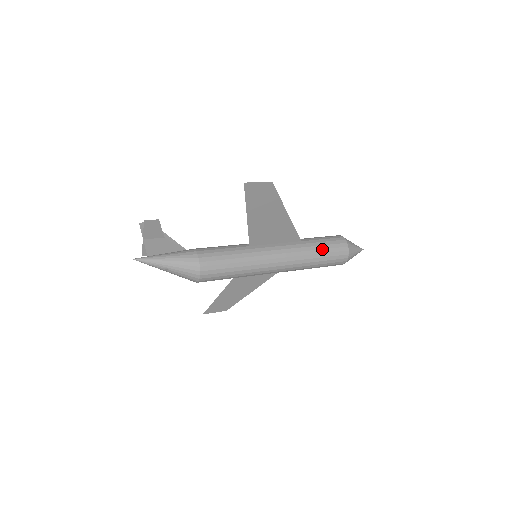
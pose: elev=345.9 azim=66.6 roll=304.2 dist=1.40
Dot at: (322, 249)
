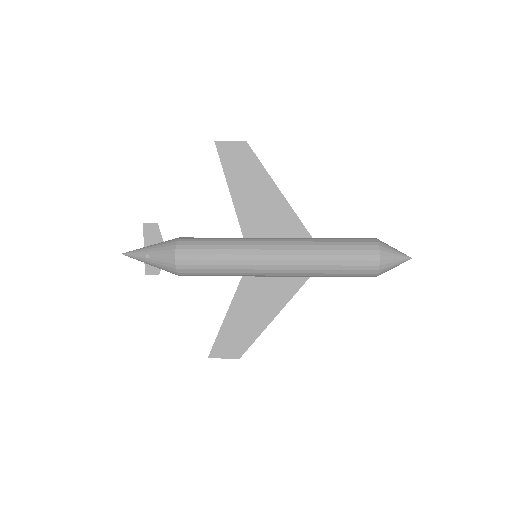
Dot at: (338, 241)
